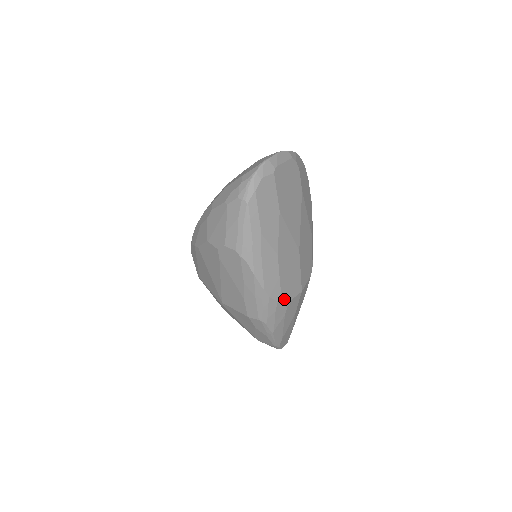
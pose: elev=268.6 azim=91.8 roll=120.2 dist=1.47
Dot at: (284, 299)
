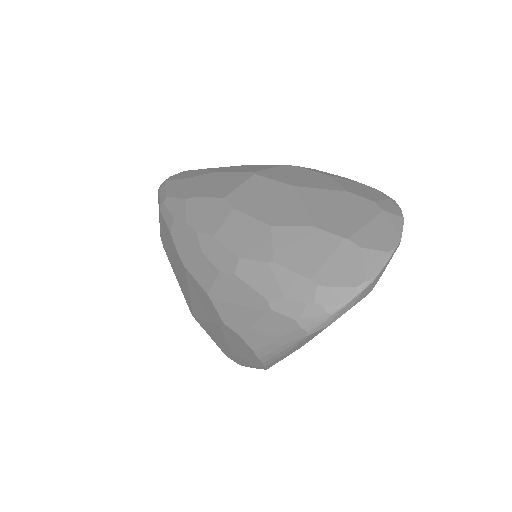
Dot at: occluded
